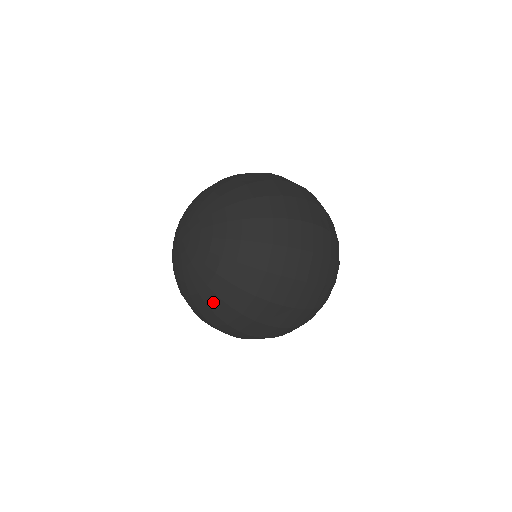
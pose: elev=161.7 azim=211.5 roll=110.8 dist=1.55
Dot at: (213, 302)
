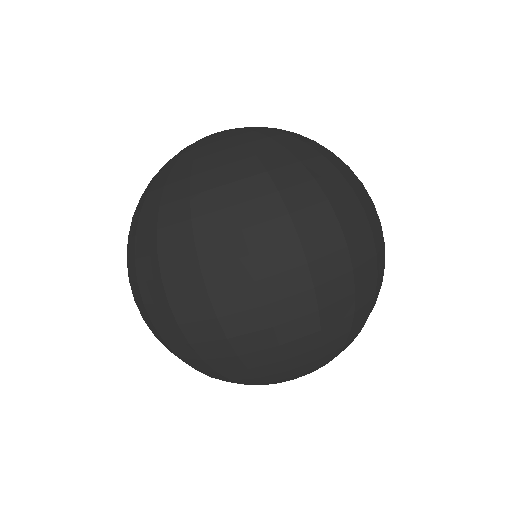
Dot at: (240, 162)
